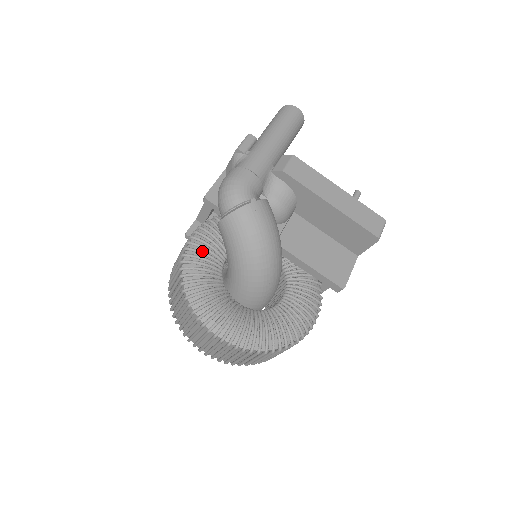
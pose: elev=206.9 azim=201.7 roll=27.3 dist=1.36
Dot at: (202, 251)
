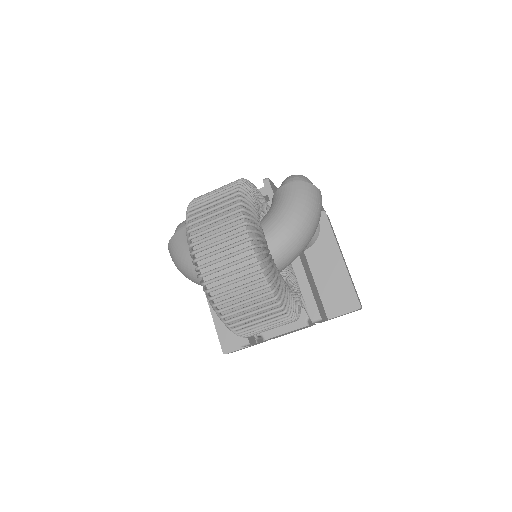
Dot at: (257, 191)
